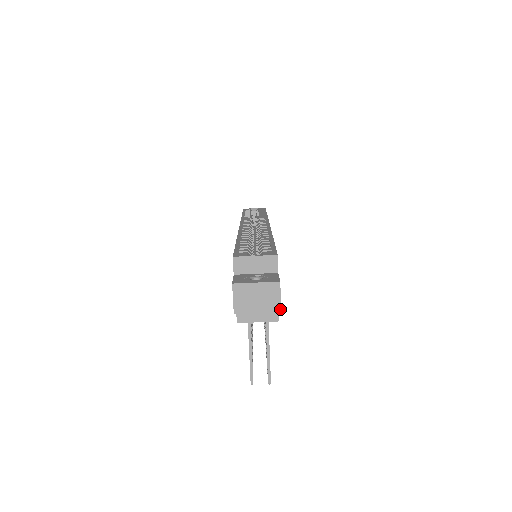
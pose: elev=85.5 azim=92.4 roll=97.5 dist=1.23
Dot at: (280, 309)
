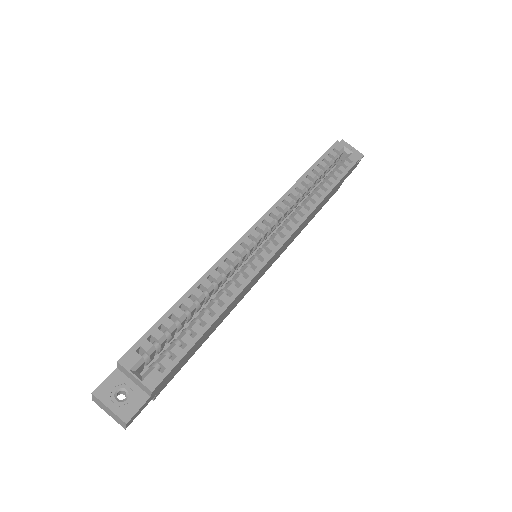
Dot at: (125, 428)
